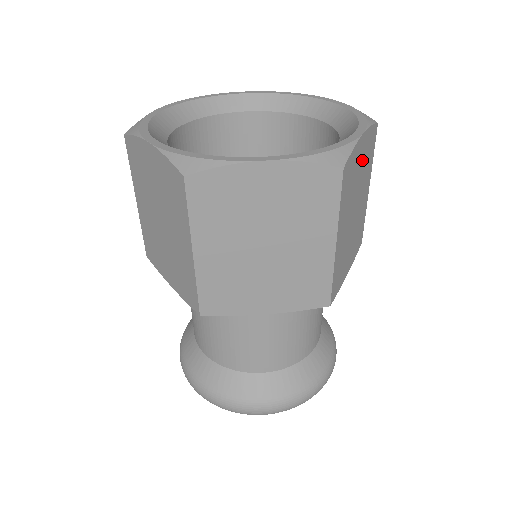
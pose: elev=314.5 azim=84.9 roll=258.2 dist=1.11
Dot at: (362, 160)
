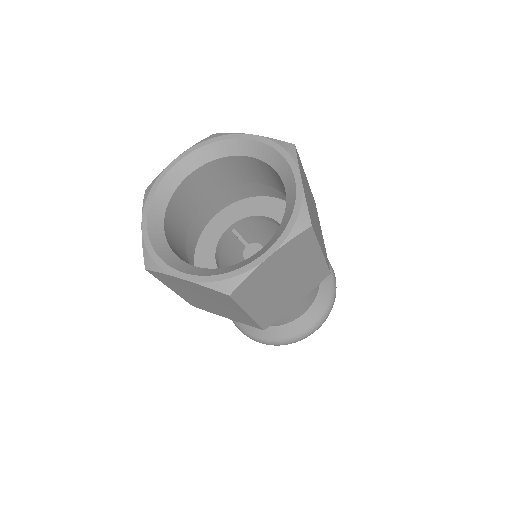
Dot at: (305, 187)
